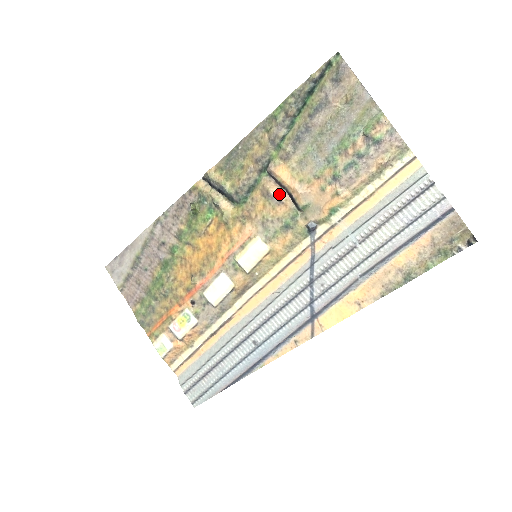
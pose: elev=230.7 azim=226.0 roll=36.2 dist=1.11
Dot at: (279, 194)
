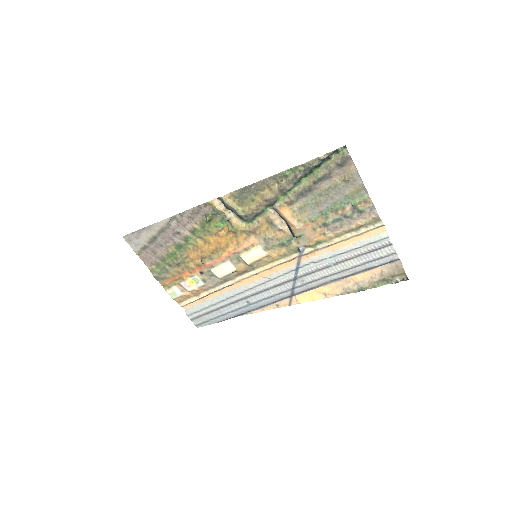
Dot at: (280, 225)
